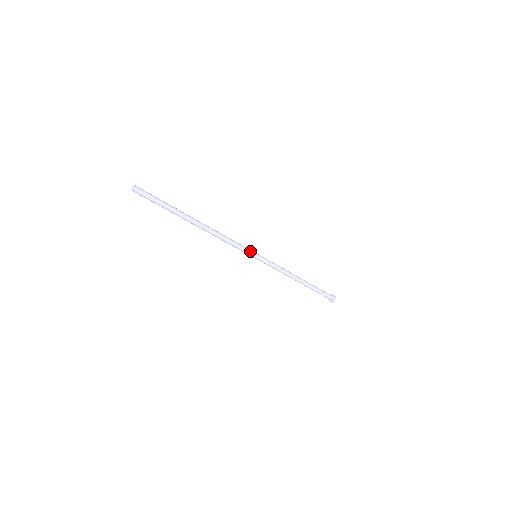
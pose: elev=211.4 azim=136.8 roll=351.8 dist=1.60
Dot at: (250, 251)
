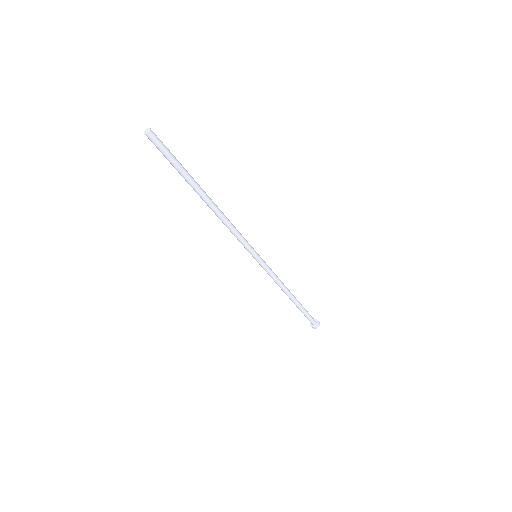
Dot at: (252, 248)
